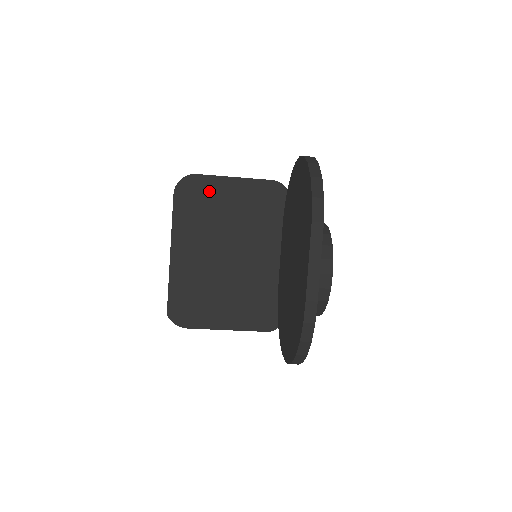
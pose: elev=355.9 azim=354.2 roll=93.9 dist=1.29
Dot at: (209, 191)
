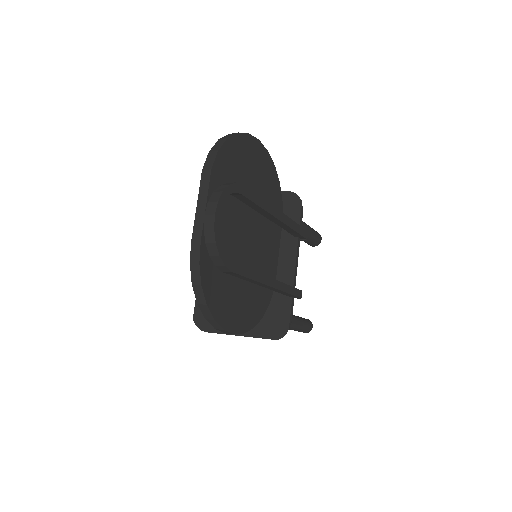
Dot at: occluded
